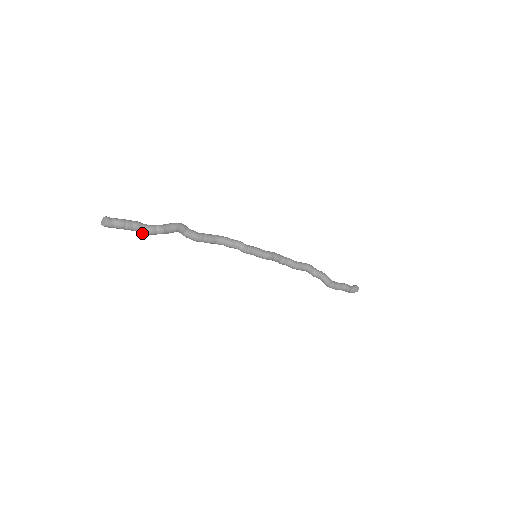
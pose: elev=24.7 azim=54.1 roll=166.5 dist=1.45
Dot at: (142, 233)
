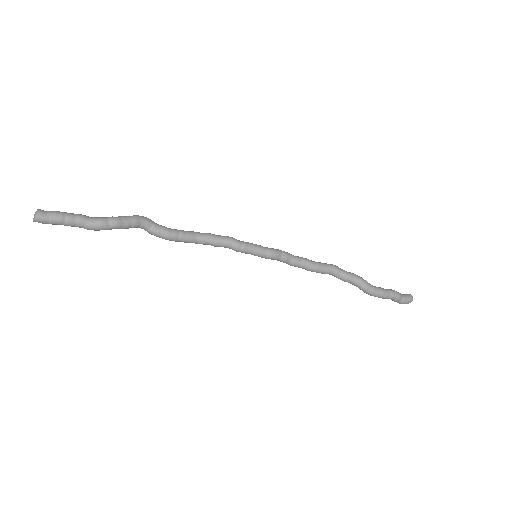
Dot at: (90, 229)
